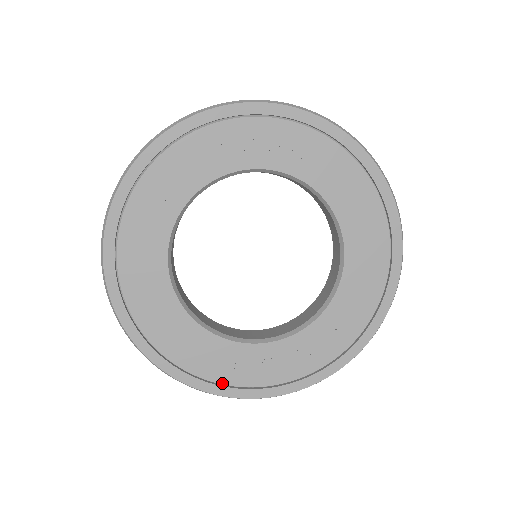
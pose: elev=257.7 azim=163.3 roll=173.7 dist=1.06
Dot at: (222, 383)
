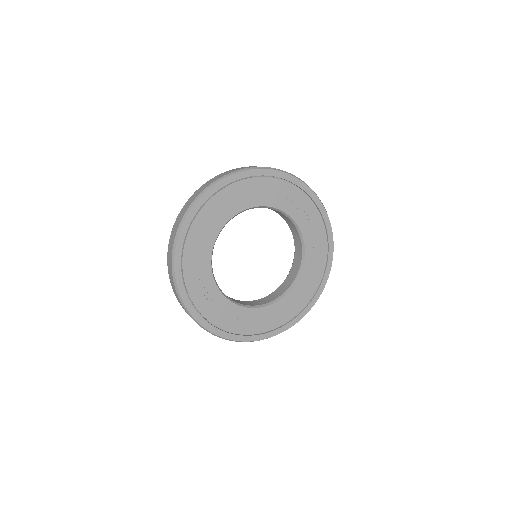
Dot at: (185, 281)
